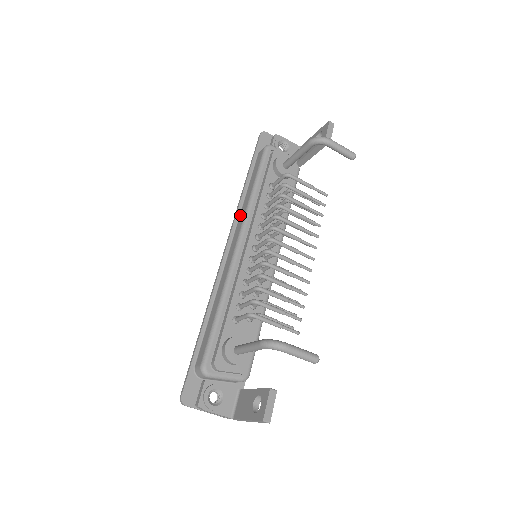
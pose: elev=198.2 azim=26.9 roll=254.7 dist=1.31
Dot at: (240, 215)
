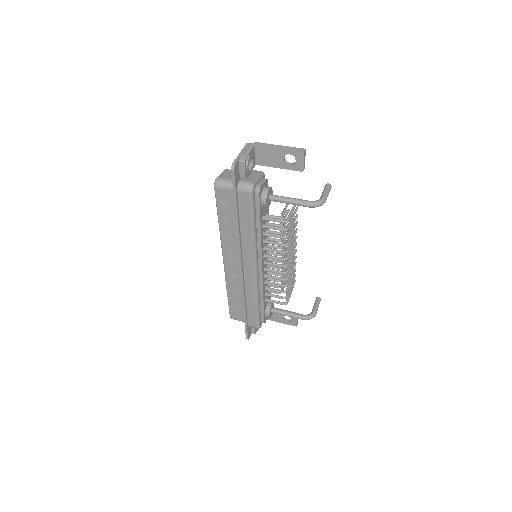
Dot at: (243, 246)
